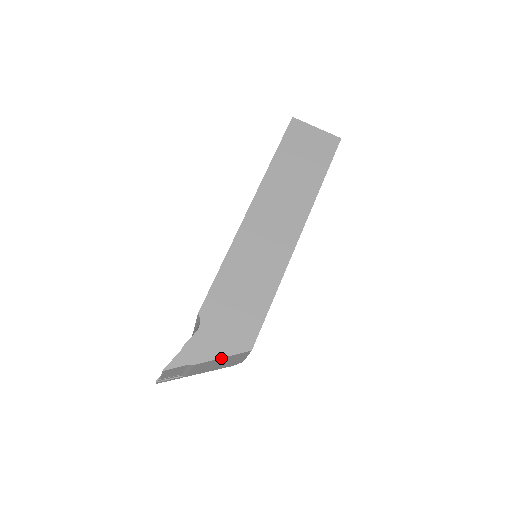
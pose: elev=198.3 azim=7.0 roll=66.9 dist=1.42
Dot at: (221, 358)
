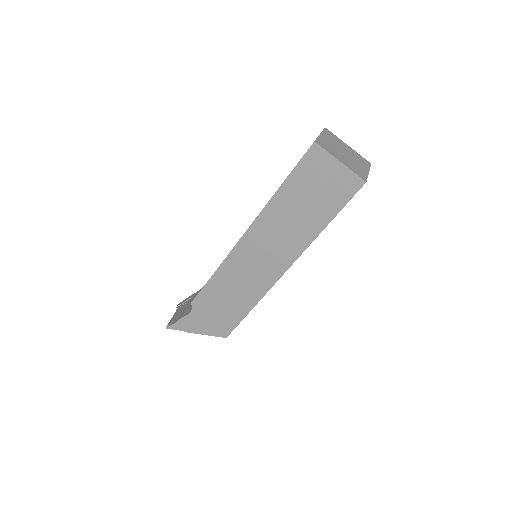
Dot at: (205, 334)
